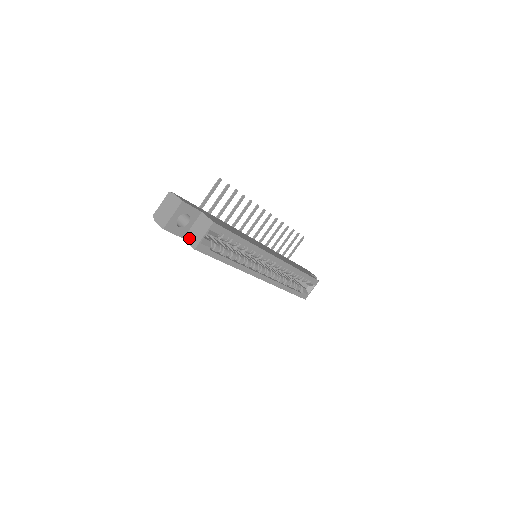
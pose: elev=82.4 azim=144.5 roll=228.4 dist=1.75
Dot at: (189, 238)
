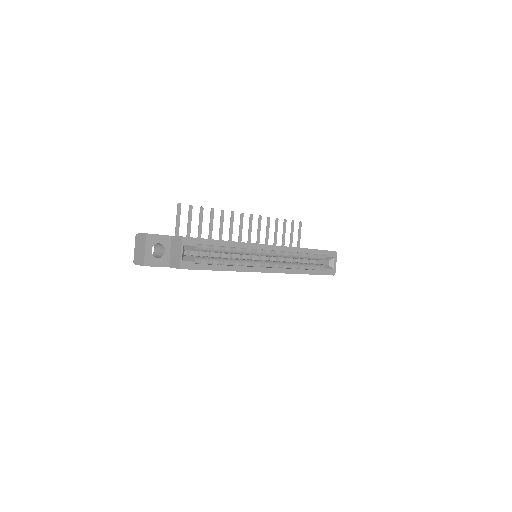
Dot at: (172, 263)
